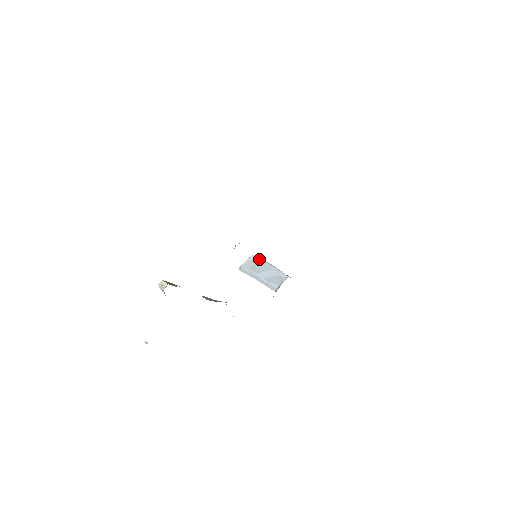
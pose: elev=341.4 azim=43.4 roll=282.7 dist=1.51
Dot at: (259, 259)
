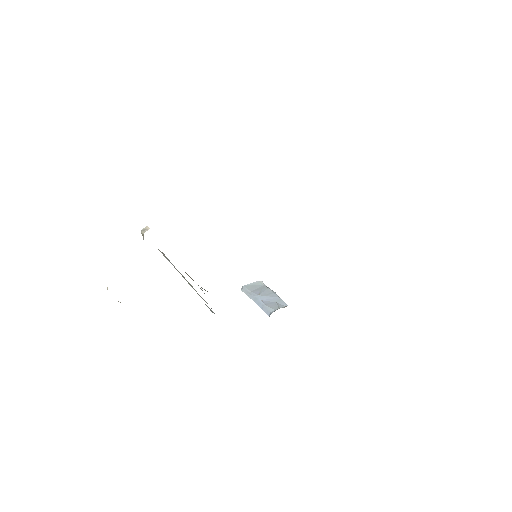
Dot at: (265, 285)
